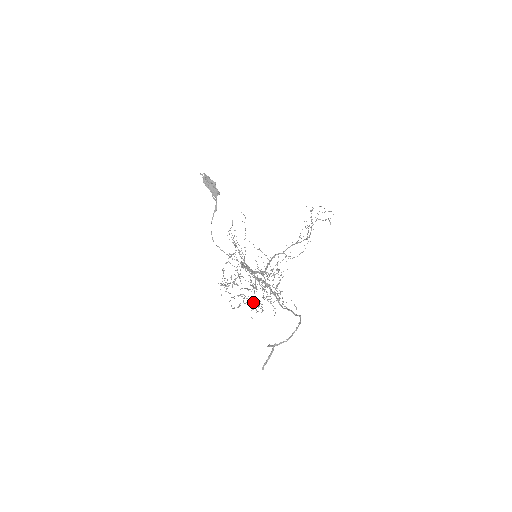
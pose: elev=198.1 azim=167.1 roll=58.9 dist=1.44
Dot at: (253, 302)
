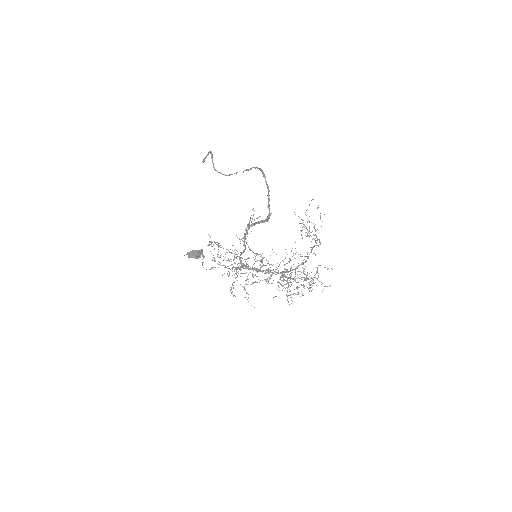
Dot at: occluded
